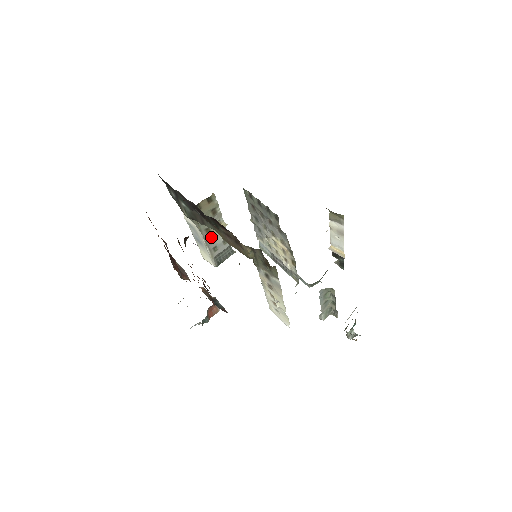
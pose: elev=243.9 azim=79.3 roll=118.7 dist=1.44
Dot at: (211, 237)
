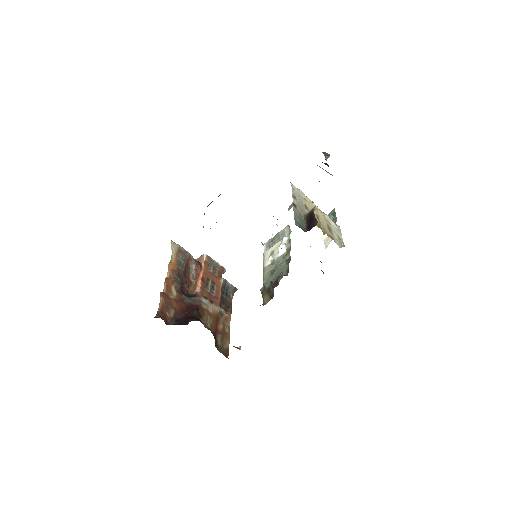
Dot at: occluded
